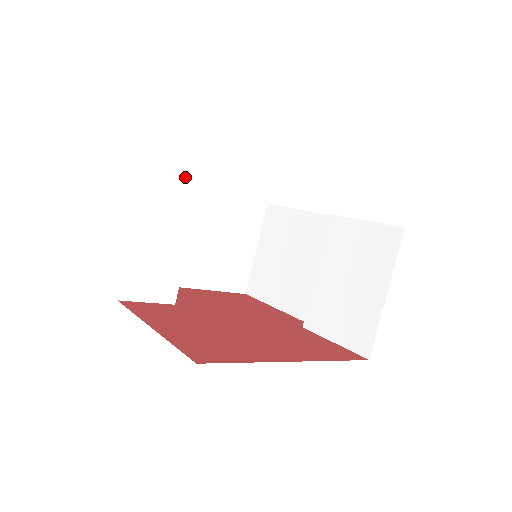
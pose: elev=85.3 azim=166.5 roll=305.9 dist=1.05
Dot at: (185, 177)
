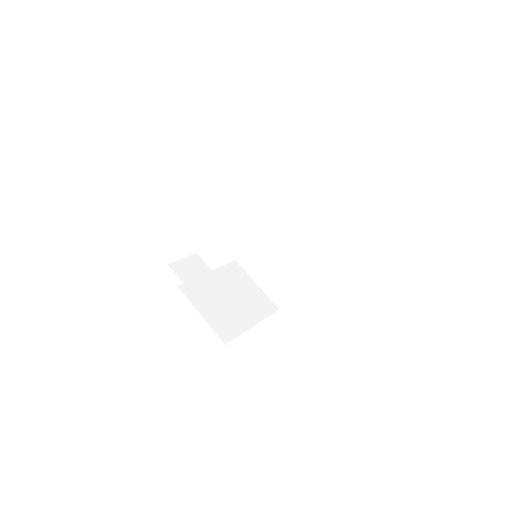
Dot at: (188, 257)
